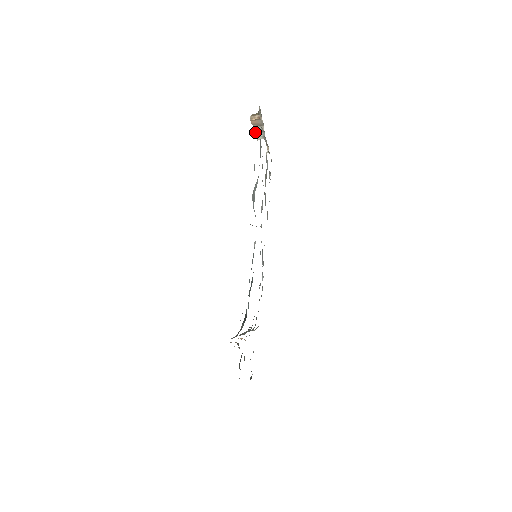
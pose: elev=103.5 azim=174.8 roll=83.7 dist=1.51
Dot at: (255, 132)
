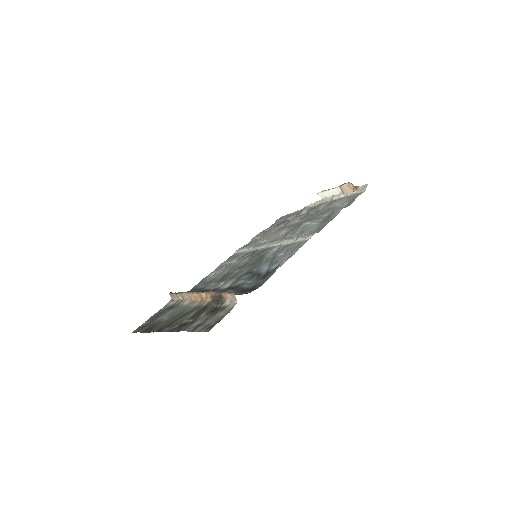
Dot at: (329, 190)
